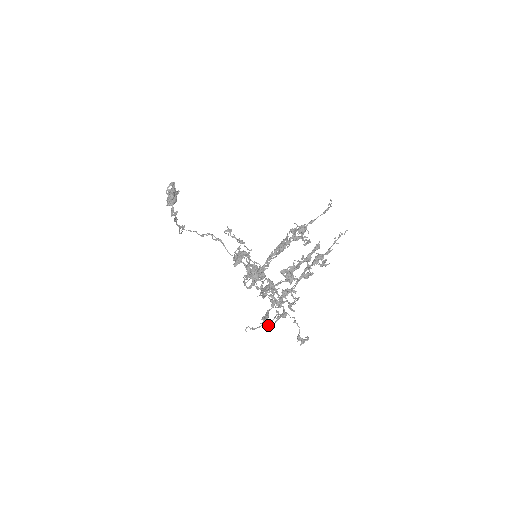
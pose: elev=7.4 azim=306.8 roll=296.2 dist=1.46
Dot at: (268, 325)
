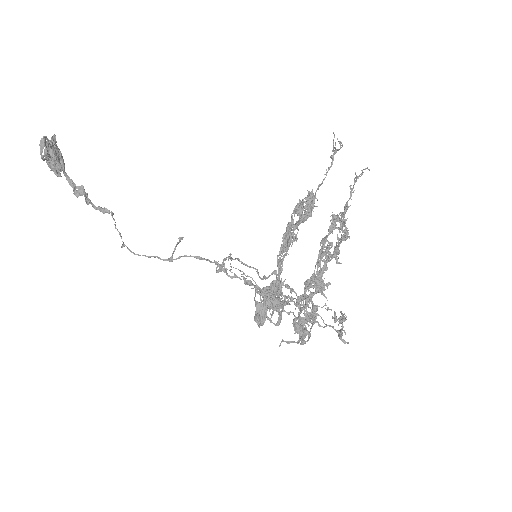
Dot at: (308, 340)
